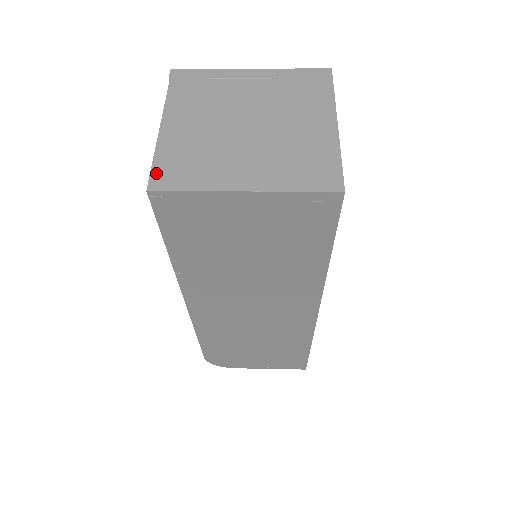
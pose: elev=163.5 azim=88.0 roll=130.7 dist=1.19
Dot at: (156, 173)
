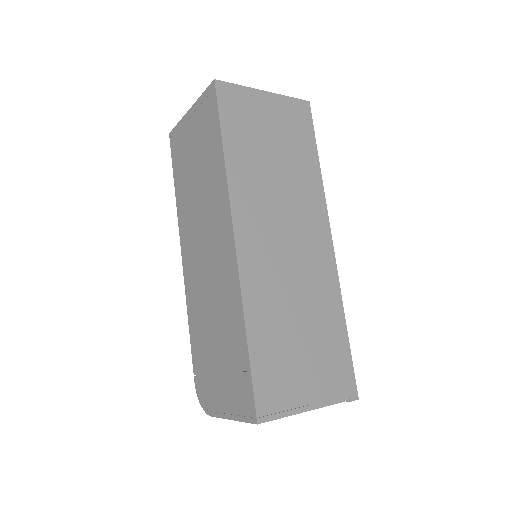
Dot at: occluded
